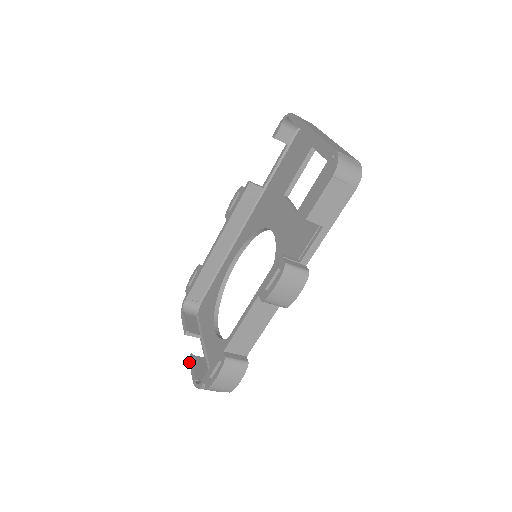
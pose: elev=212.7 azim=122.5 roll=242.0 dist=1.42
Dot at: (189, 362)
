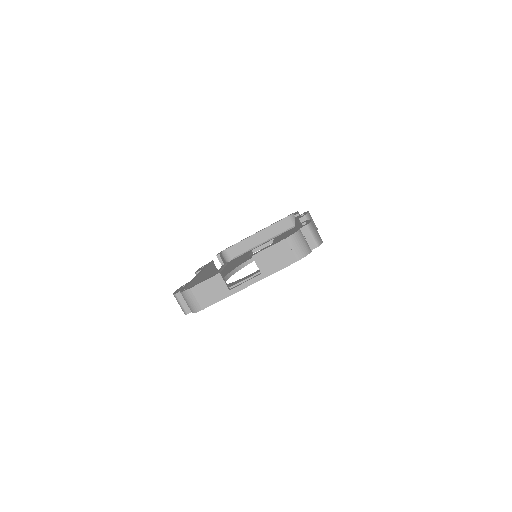
Dot at: (258, 252)
